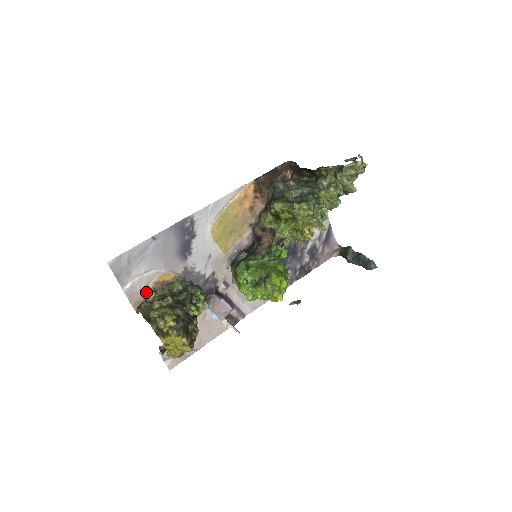
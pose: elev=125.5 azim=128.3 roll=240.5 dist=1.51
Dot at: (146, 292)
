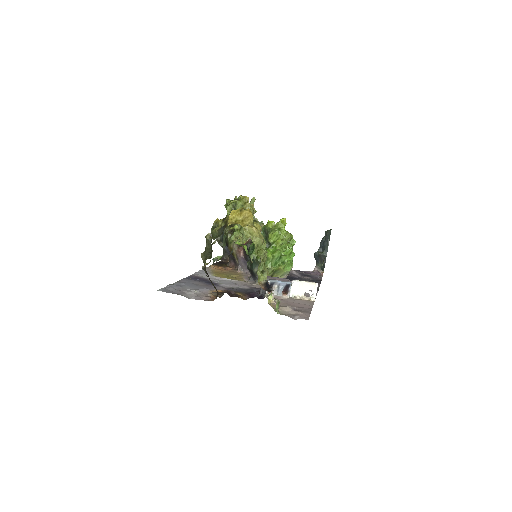
Dot at: occluded
